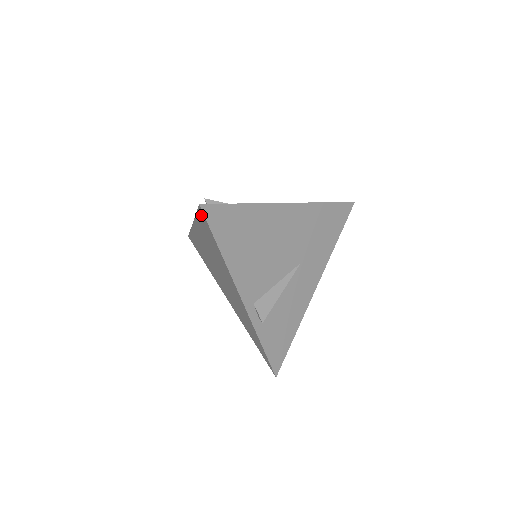
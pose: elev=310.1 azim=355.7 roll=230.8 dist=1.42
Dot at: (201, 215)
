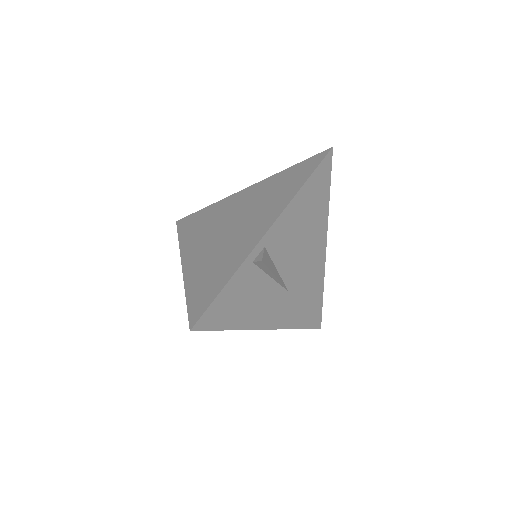
Dot at: (315, 158)
